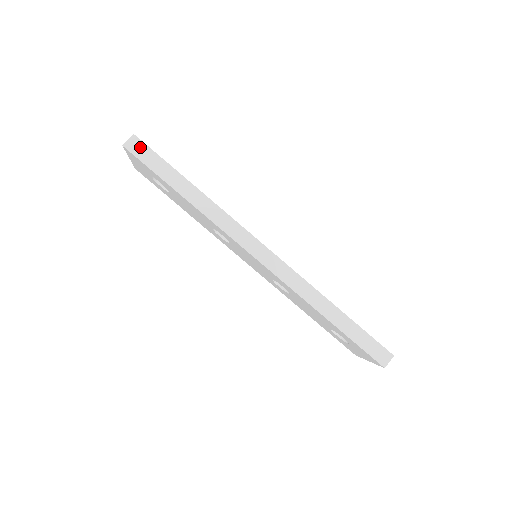
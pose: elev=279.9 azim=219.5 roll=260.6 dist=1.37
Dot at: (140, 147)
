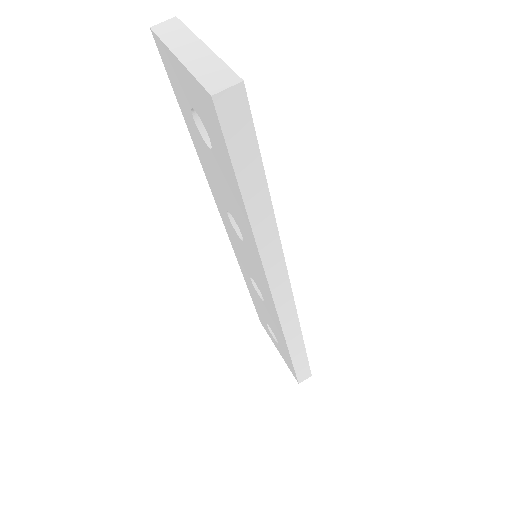
Dot at: (239, 112)
